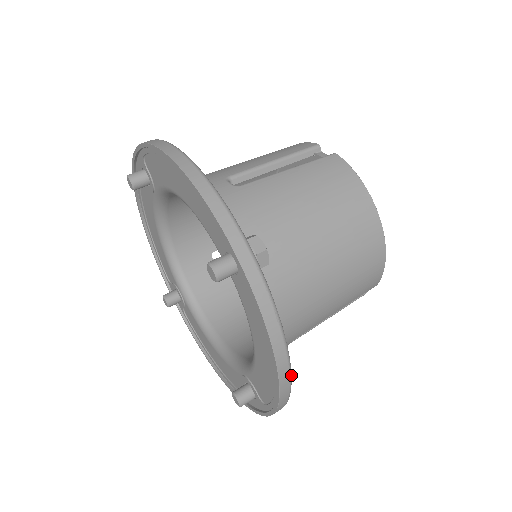
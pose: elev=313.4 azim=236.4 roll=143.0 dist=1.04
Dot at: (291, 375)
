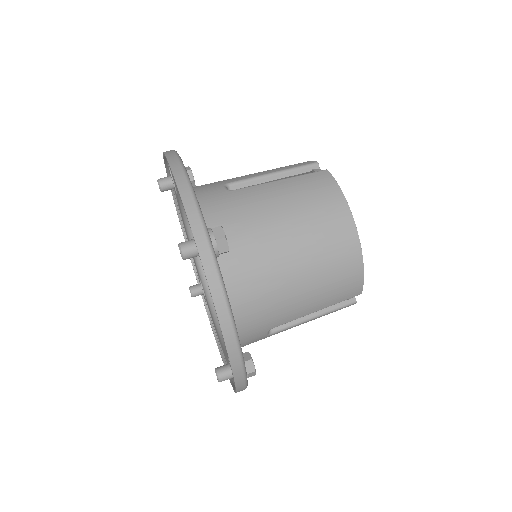
Dot at: (240, 348)
